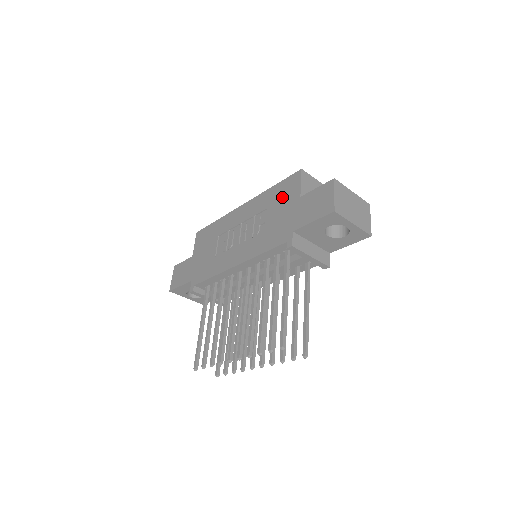
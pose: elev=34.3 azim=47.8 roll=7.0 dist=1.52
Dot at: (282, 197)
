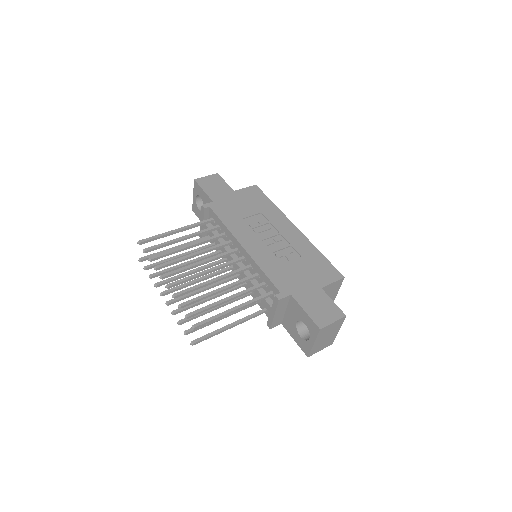
Dot at: (316, 268)
